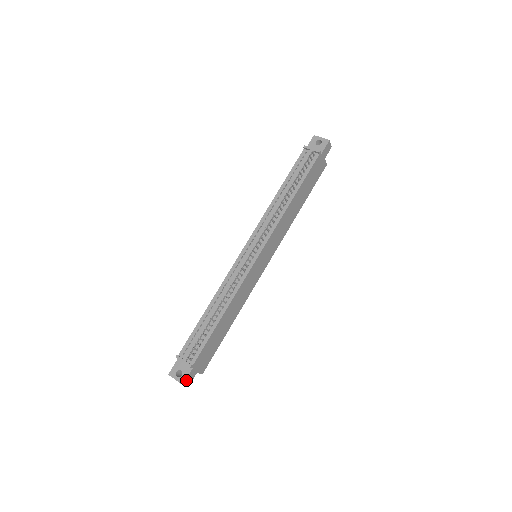
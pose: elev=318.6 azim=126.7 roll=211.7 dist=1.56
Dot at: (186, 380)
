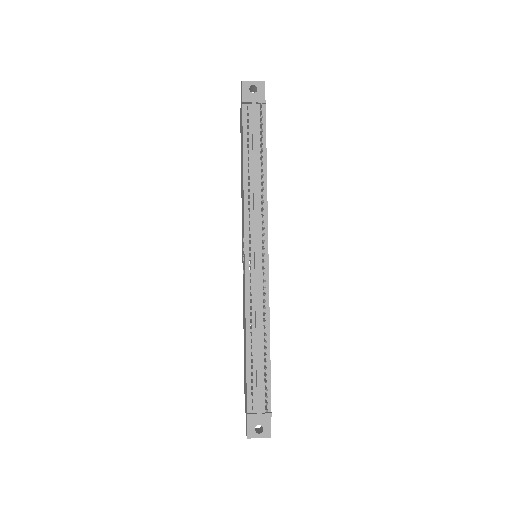
Dot at: (270, 430)
